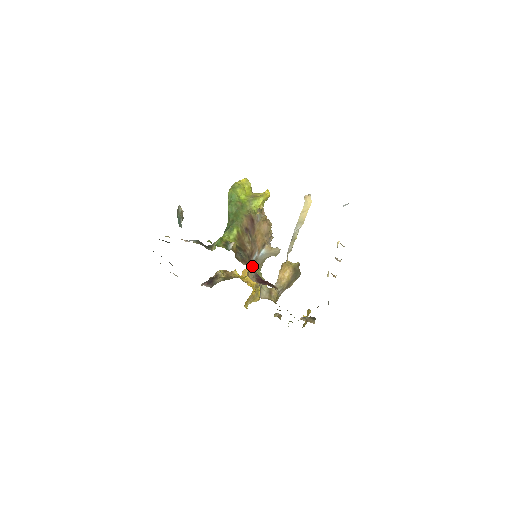
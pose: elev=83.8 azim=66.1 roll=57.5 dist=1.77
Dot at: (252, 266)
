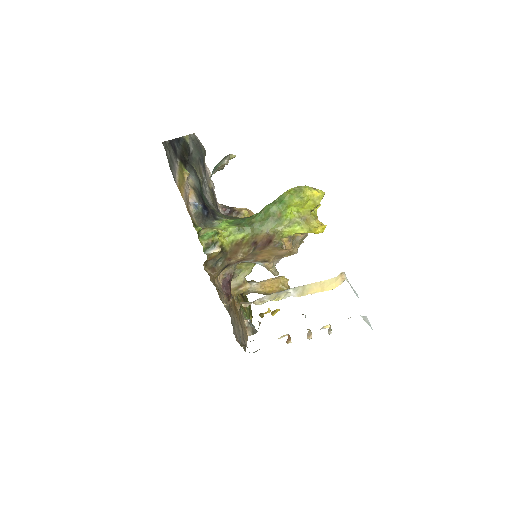
Dot at: (238, 263)
